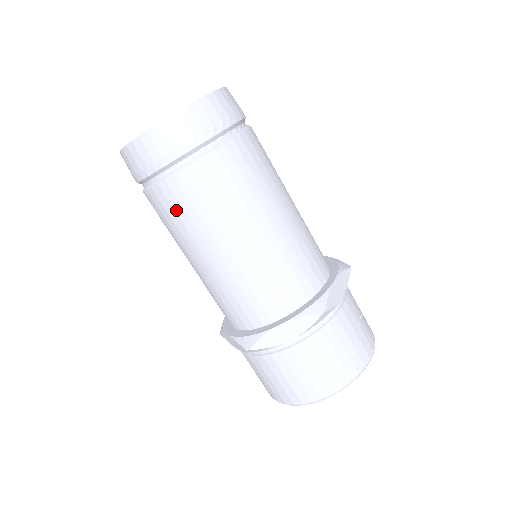
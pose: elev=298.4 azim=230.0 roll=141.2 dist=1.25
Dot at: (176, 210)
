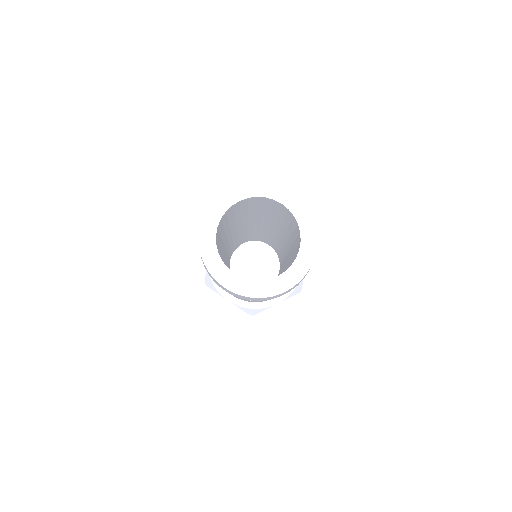
Dot at: occluded
